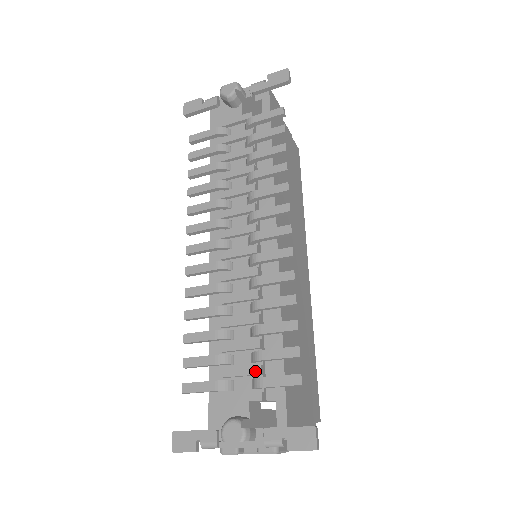
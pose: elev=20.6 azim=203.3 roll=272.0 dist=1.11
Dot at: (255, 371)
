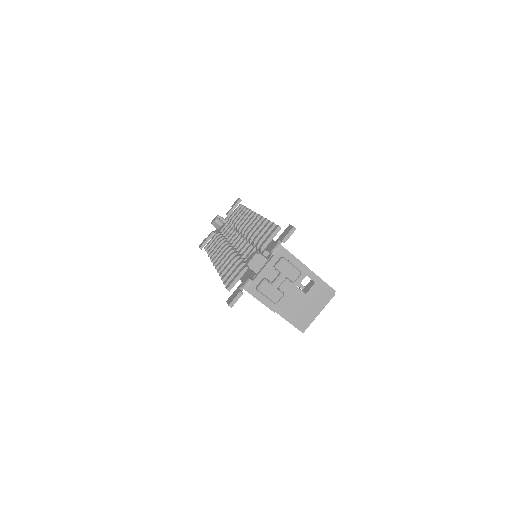
Dot at: (259, 249)
